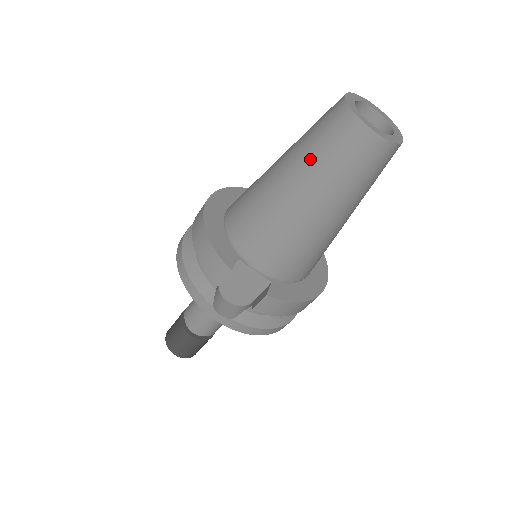
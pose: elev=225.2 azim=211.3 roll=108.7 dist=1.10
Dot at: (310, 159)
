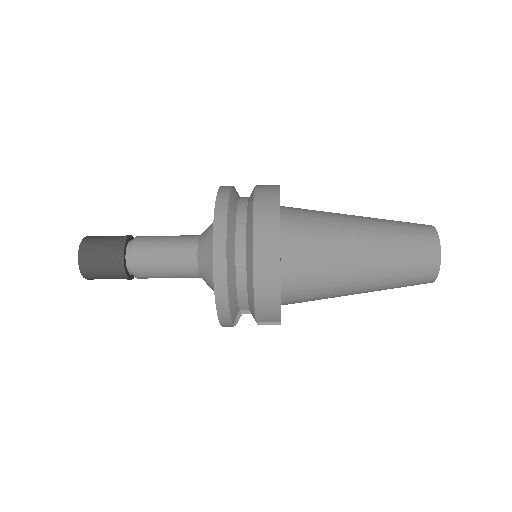
Dot at: (391, 278)
